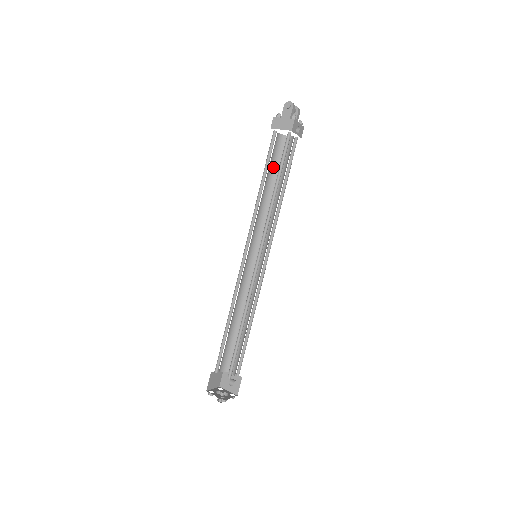
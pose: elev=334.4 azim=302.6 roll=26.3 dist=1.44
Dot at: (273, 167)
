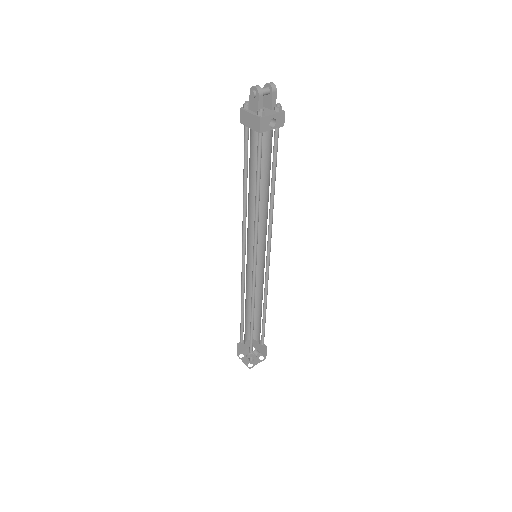
Dot at: occluded
